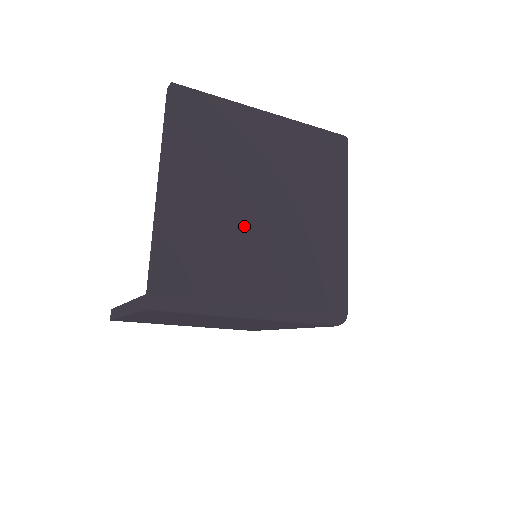
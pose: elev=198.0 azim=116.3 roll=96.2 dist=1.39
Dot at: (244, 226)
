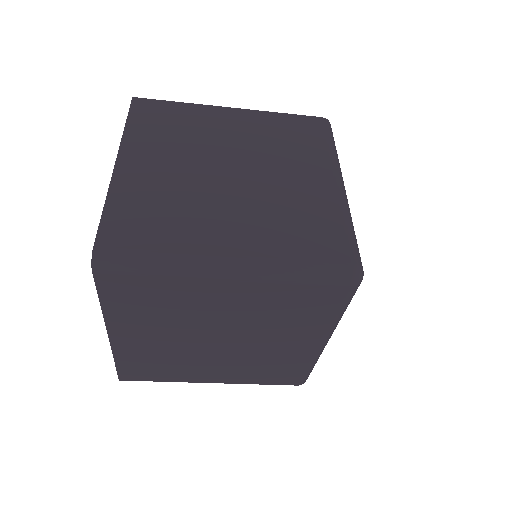
Dot at: (209, 189)
